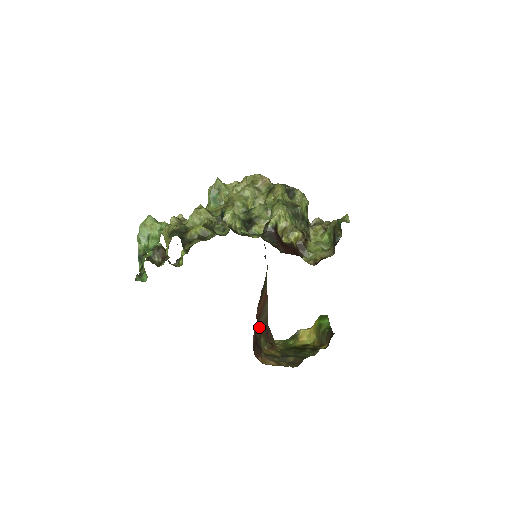
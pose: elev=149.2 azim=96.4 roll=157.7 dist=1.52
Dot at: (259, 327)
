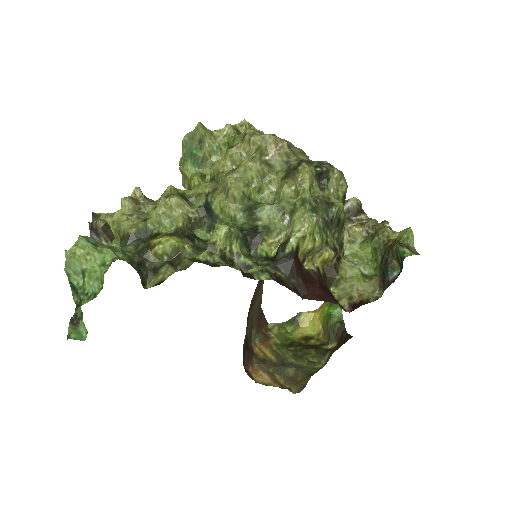
Dot at: (250, 319)
